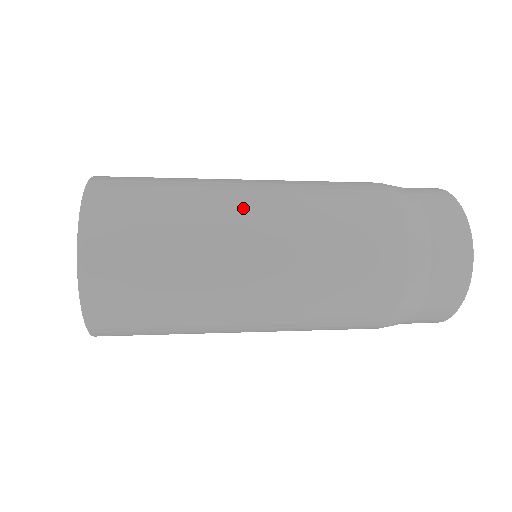
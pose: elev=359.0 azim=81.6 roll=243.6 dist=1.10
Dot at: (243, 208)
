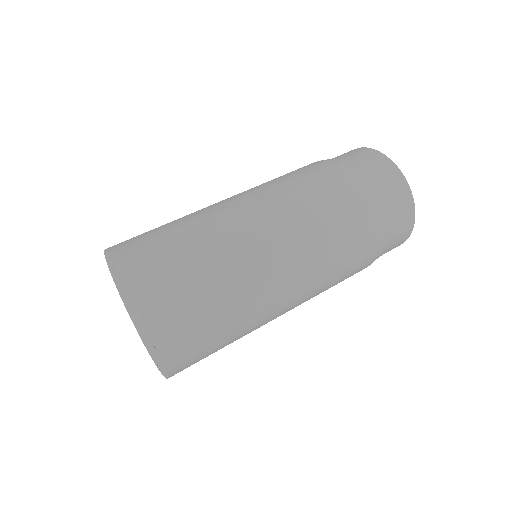
Dot at: (276, 284)
